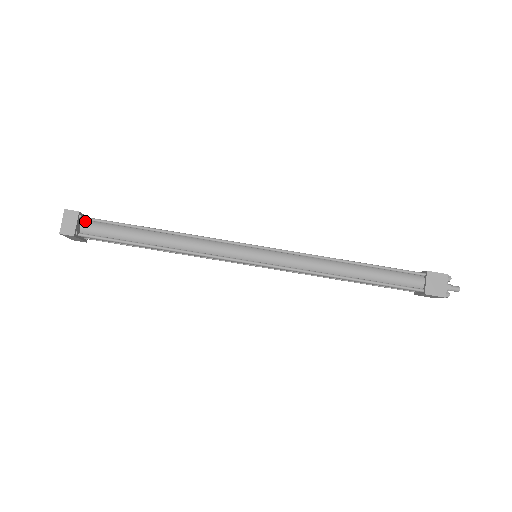
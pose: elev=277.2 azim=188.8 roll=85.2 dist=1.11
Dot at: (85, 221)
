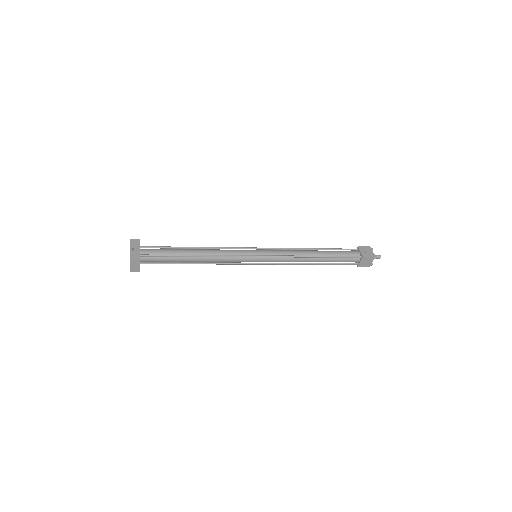
Dot at: (142, 257)
